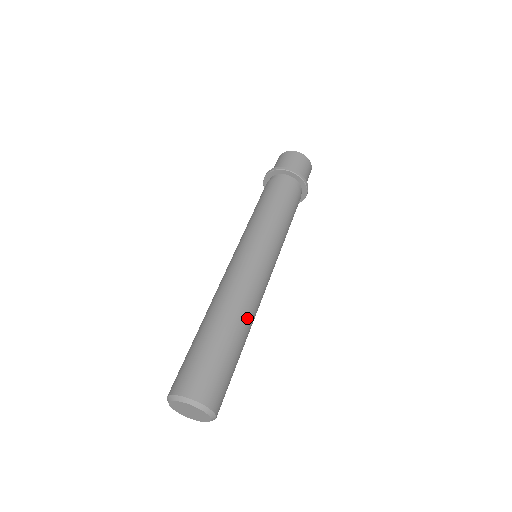
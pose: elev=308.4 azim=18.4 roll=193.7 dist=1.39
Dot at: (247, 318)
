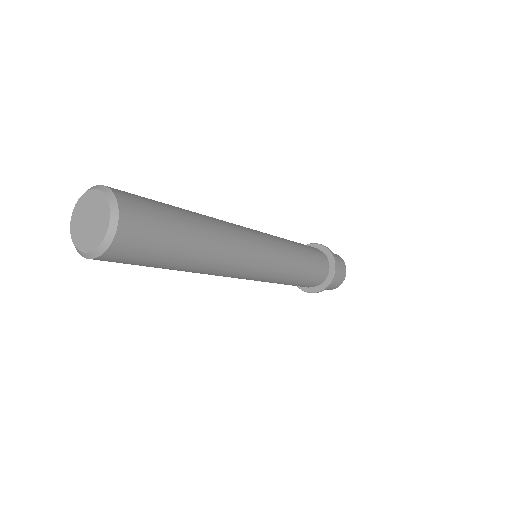
Dot at: (215, 226)
